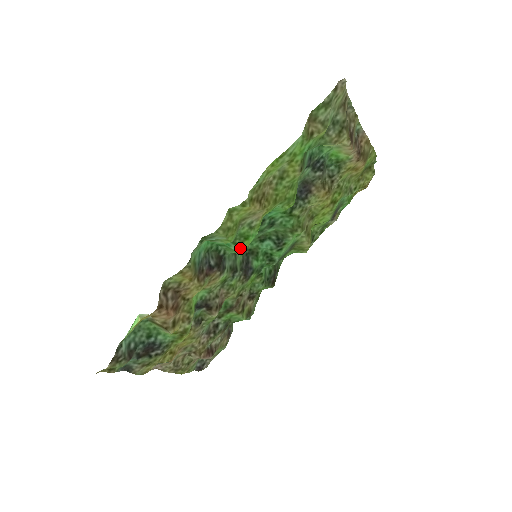
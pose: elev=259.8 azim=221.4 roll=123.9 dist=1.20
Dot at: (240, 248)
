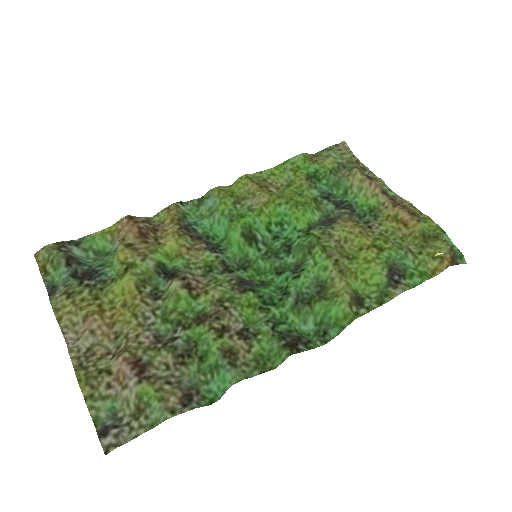
Dot at: (234, 224)
